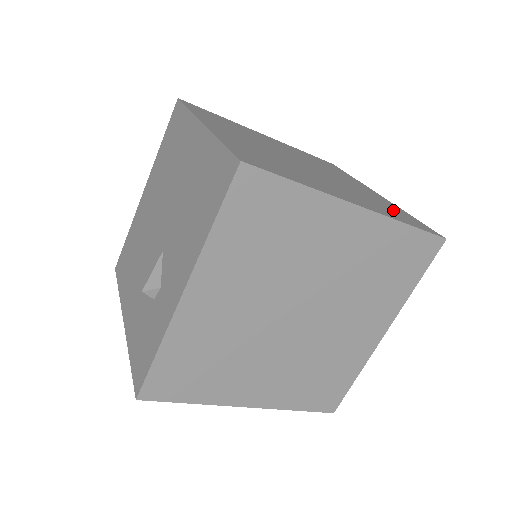
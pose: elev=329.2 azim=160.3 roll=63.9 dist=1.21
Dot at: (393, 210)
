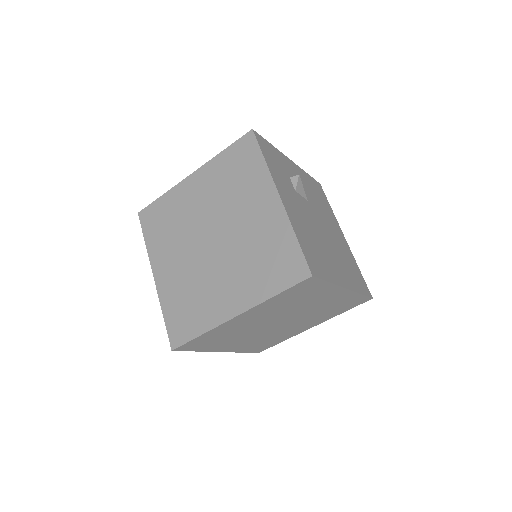
Dot at: (274, 259)
